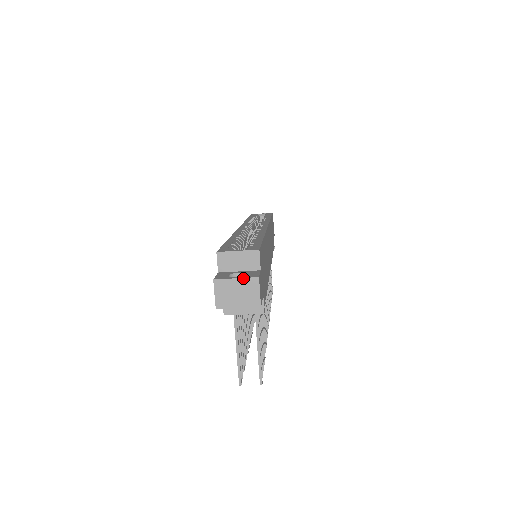
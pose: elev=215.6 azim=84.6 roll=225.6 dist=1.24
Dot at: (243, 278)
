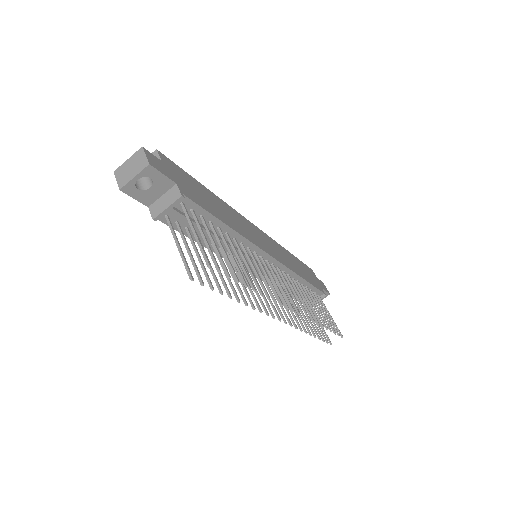
Dot at: (132, 155)
